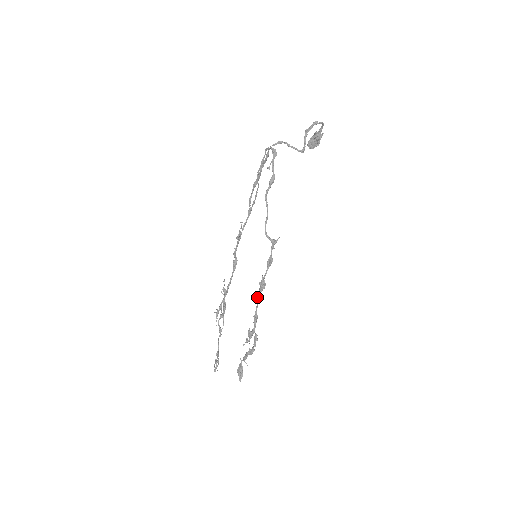
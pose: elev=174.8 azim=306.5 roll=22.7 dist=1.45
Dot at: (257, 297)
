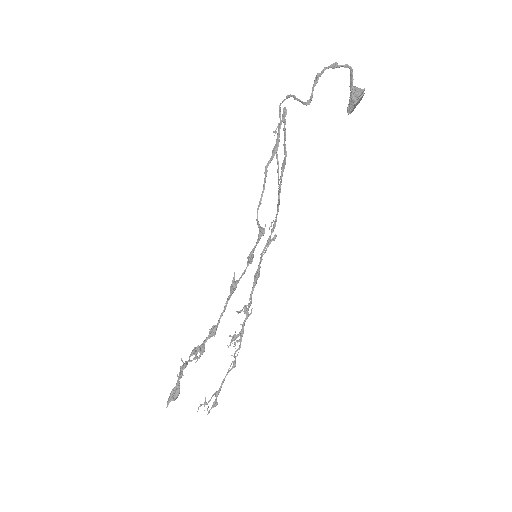
Dot at: (226, 302)
